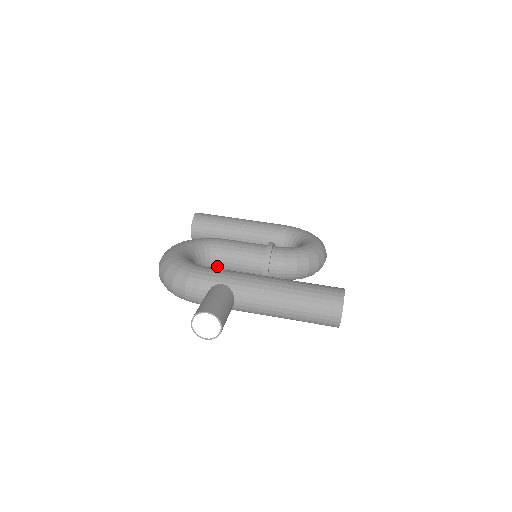
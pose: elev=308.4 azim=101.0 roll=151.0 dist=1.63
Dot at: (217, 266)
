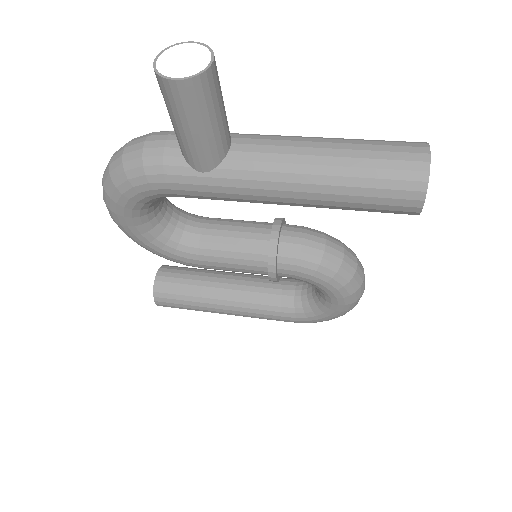
Dot at: (194, 237)
